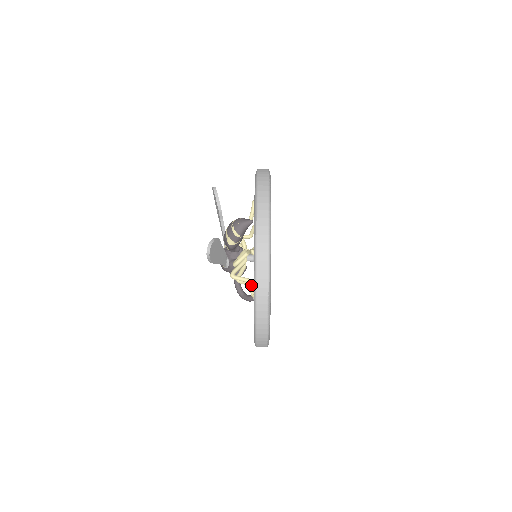
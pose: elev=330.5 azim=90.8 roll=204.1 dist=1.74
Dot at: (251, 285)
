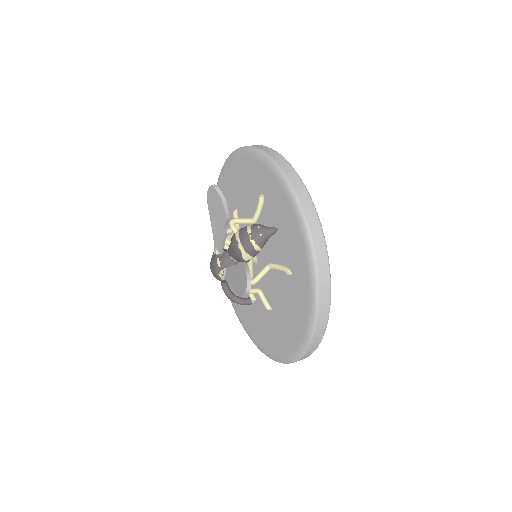
Dot at: (264, 297)
